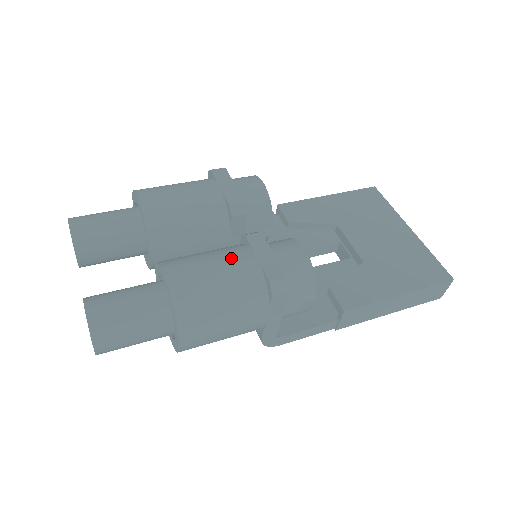
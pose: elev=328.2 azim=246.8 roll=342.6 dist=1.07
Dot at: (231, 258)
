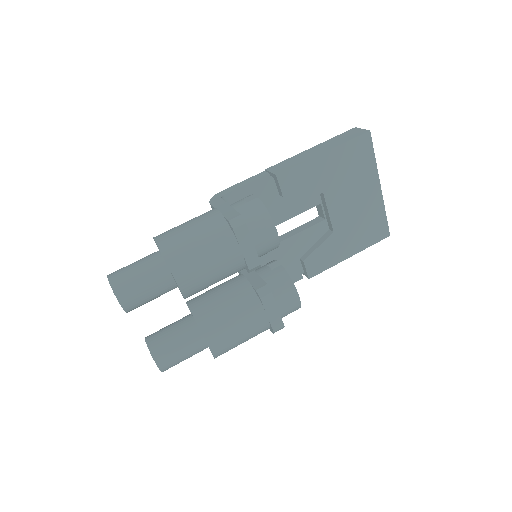
Dot at: (250, 321)
